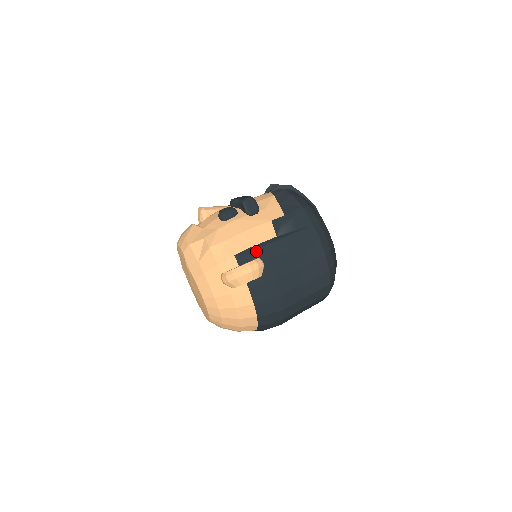
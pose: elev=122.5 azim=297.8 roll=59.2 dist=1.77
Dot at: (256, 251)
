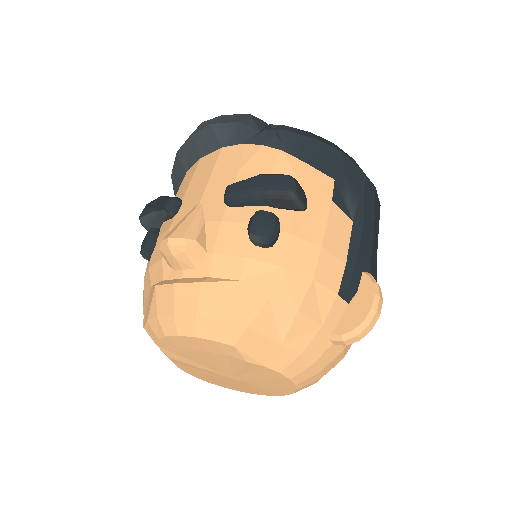
Dot at: (357, 265)
